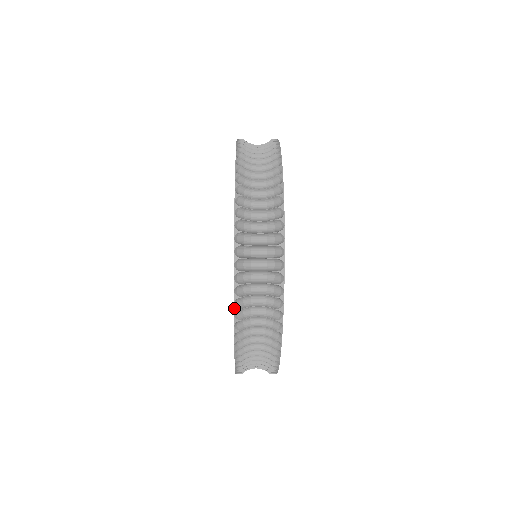
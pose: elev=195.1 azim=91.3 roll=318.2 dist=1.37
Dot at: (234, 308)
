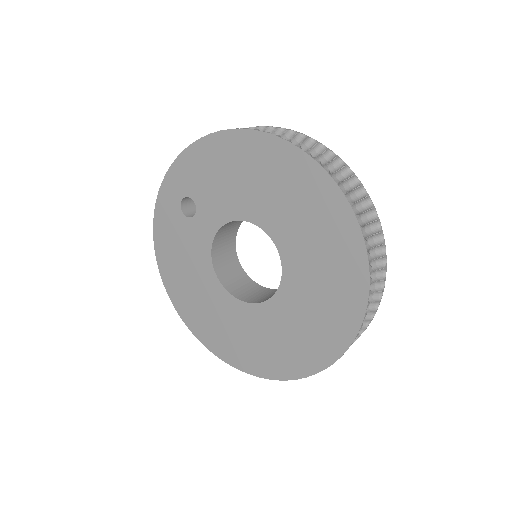
Dot at: (356, 336)
